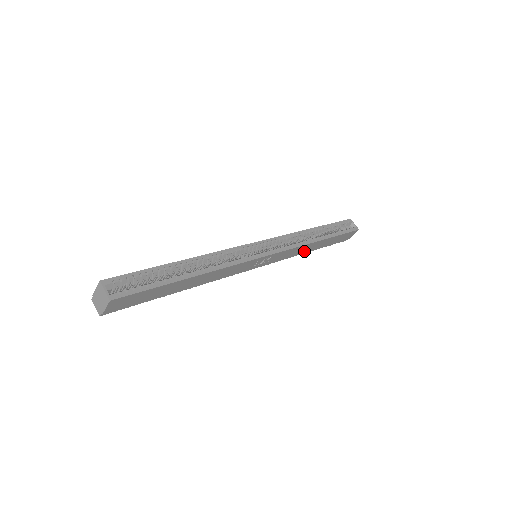
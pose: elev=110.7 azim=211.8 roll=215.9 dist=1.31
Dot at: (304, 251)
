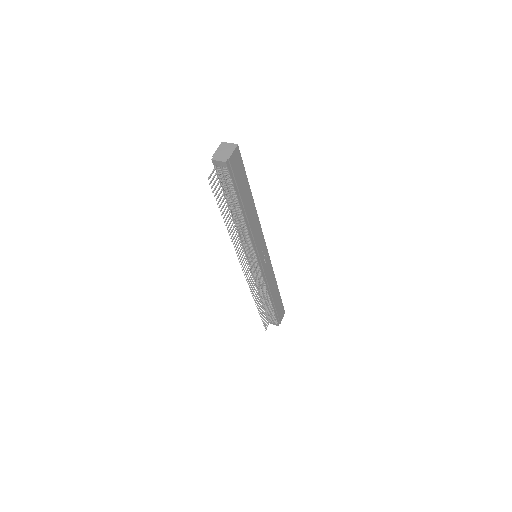
Dot at: (271, 289)
